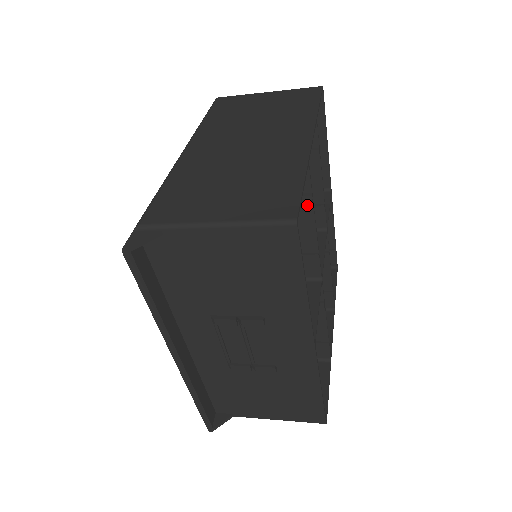
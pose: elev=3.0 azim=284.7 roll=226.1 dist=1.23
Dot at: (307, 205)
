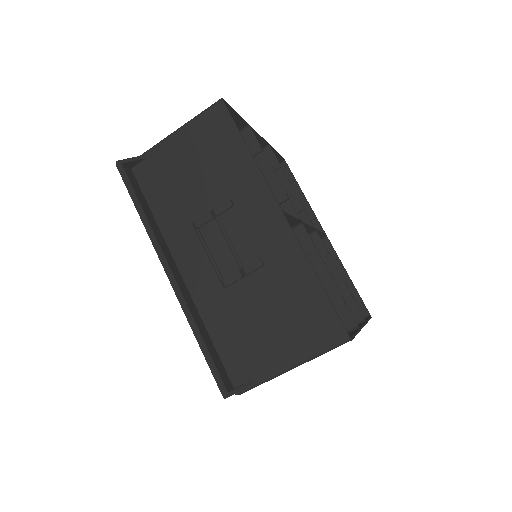
Dot at: (261, 157)
